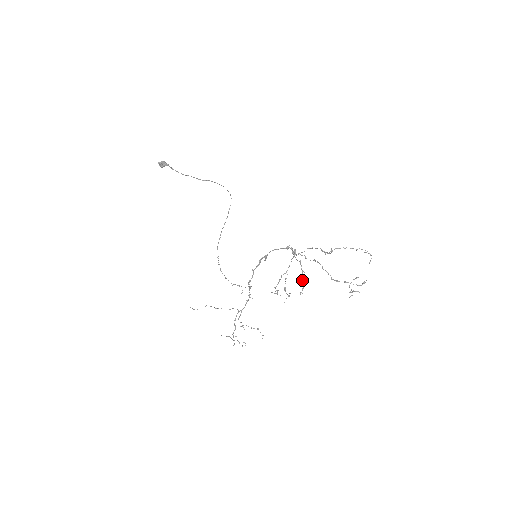
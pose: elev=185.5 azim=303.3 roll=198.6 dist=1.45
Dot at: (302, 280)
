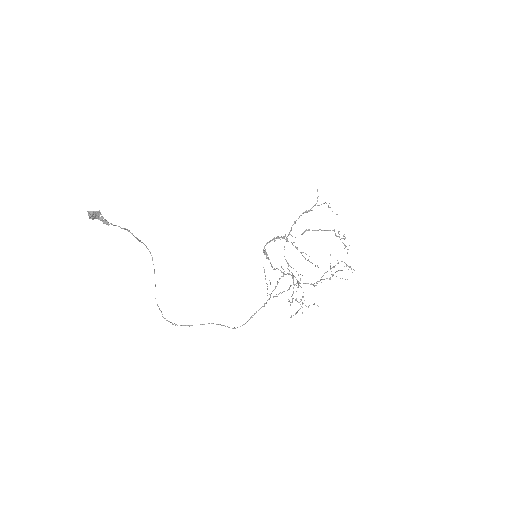
Dot at: (307, 260)
